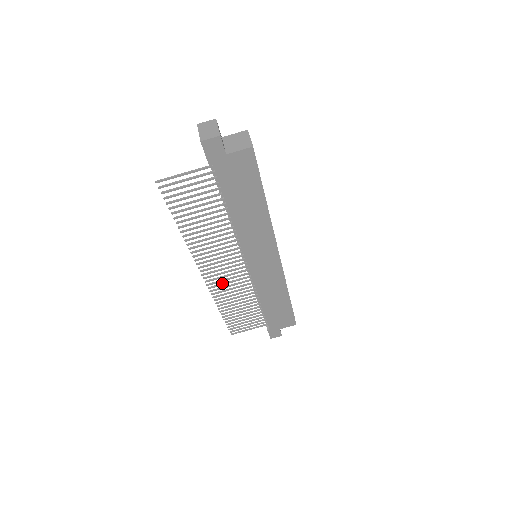
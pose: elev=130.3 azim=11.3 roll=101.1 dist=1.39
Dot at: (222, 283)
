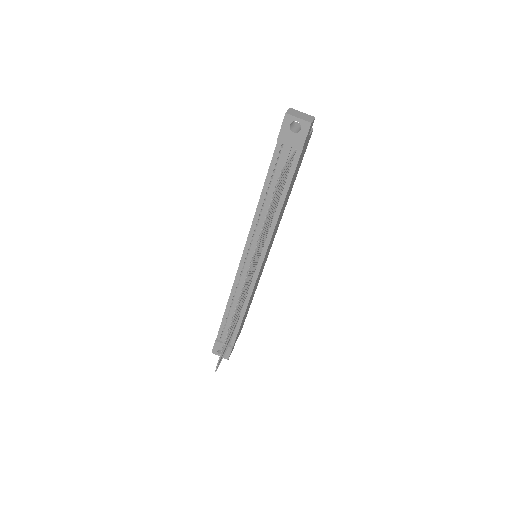
Dot at: occluded
